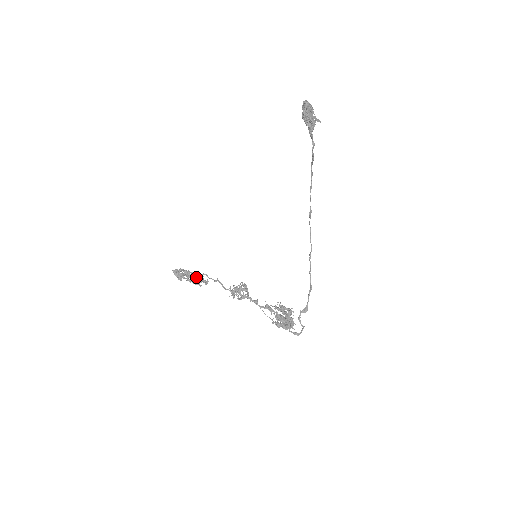
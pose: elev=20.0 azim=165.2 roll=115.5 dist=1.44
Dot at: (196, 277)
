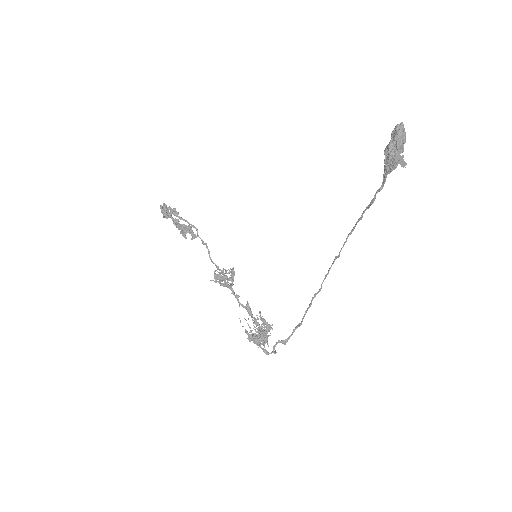
Dot at: (184, 228)
